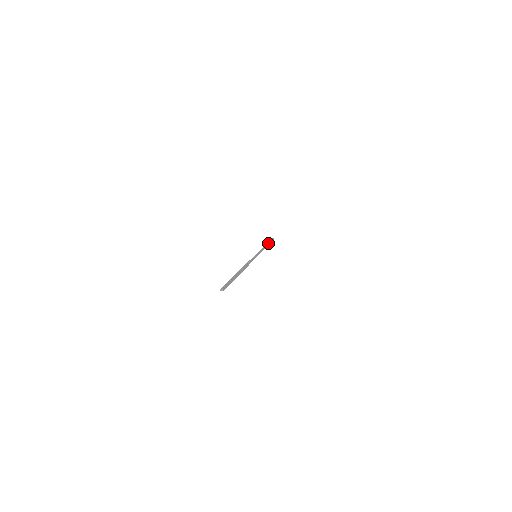
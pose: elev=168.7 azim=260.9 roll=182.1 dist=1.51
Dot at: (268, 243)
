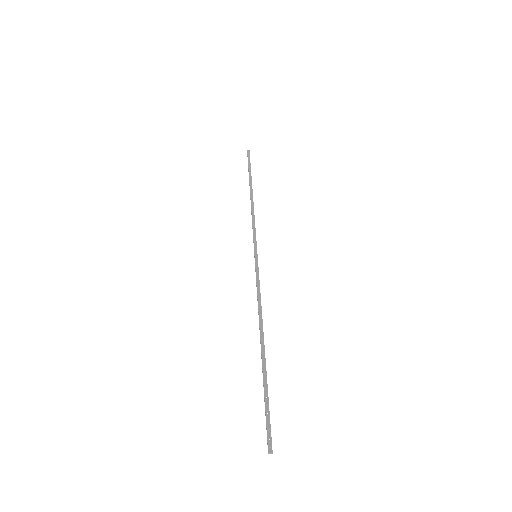
Dot at: (251, 183)
